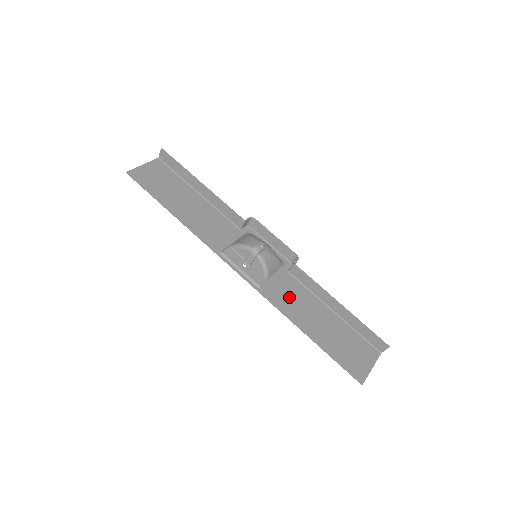
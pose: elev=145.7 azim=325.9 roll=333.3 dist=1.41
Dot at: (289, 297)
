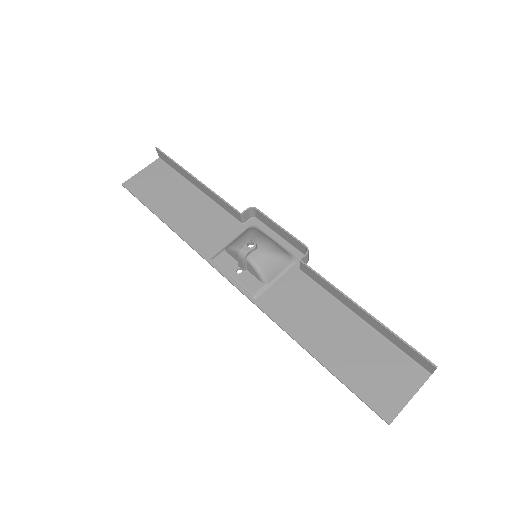
Dot at: (294, 305)
